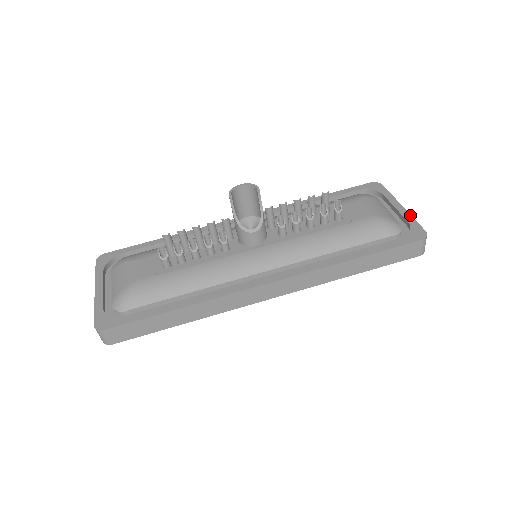
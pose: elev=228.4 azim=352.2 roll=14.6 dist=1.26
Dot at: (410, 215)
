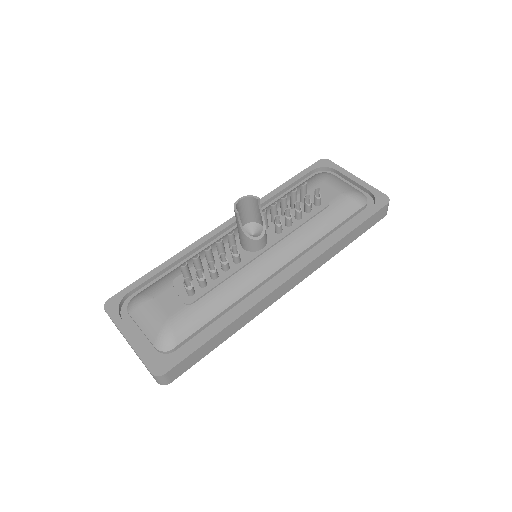
Dot at: (367, 184)
